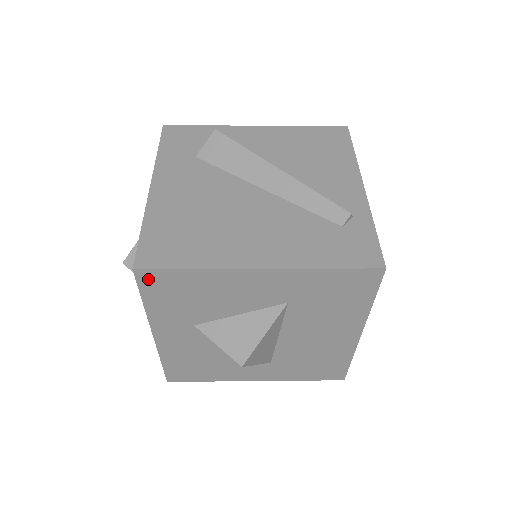
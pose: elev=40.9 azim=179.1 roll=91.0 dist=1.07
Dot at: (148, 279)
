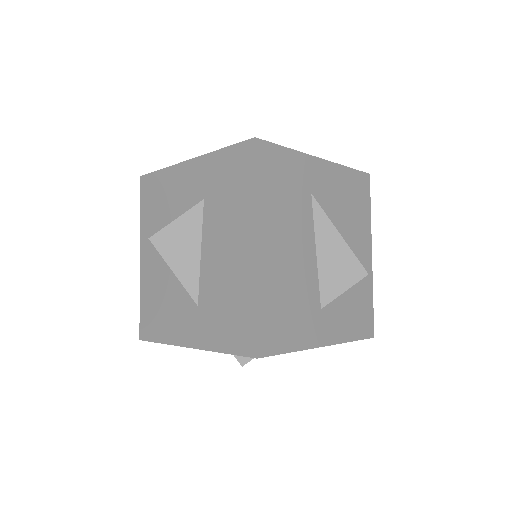
Dot at: (145, 185)
